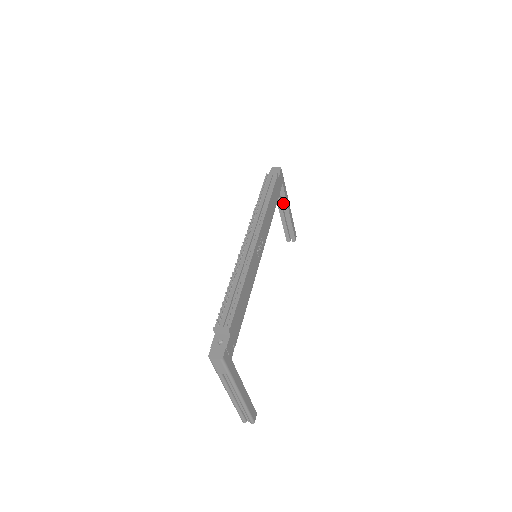
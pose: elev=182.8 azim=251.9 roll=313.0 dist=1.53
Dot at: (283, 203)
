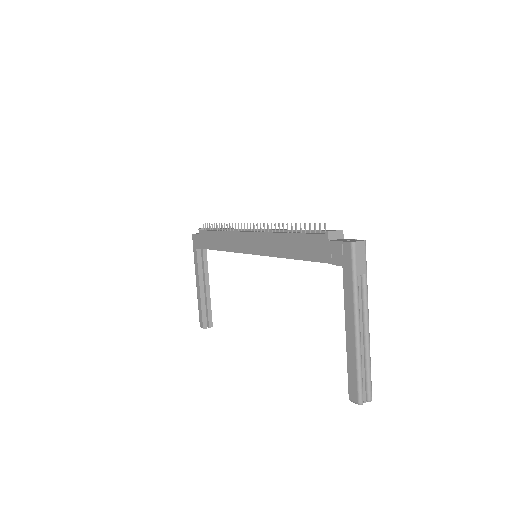
Dot at: (204, 273)
